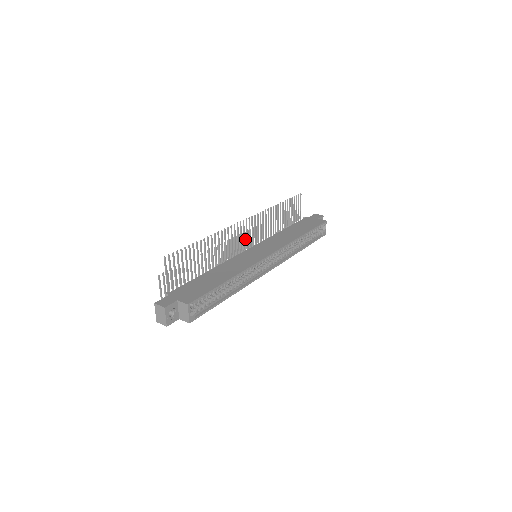
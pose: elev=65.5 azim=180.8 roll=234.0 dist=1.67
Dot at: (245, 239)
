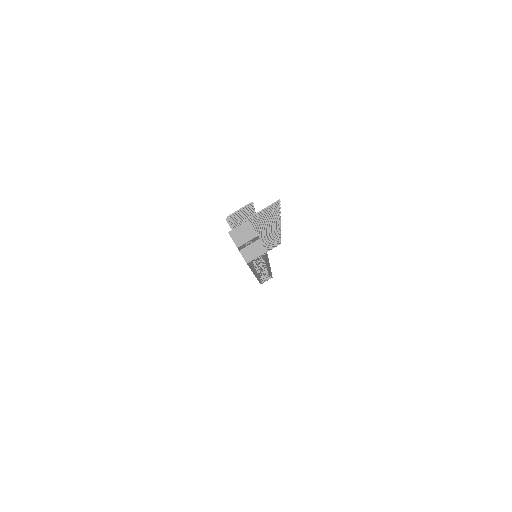
Dot at: occluded
